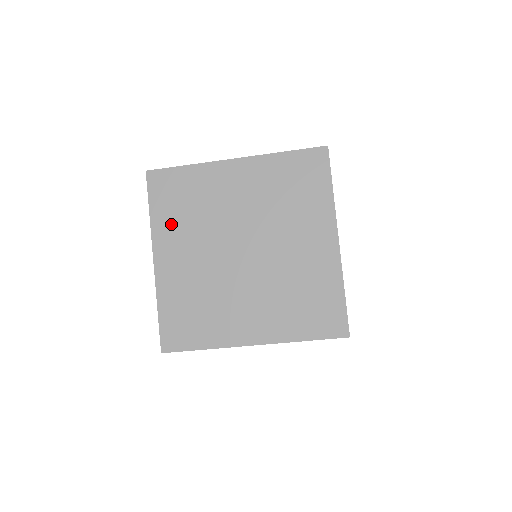
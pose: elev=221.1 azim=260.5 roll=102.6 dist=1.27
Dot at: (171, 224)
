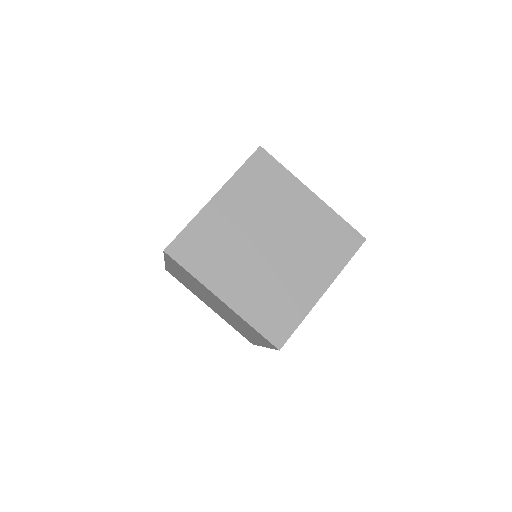
Dot at: (245, 188)
